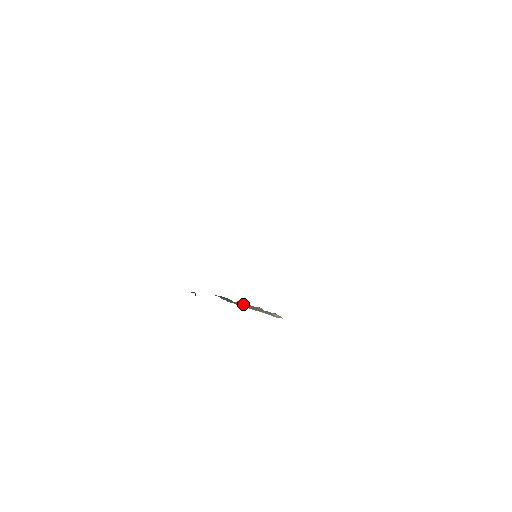
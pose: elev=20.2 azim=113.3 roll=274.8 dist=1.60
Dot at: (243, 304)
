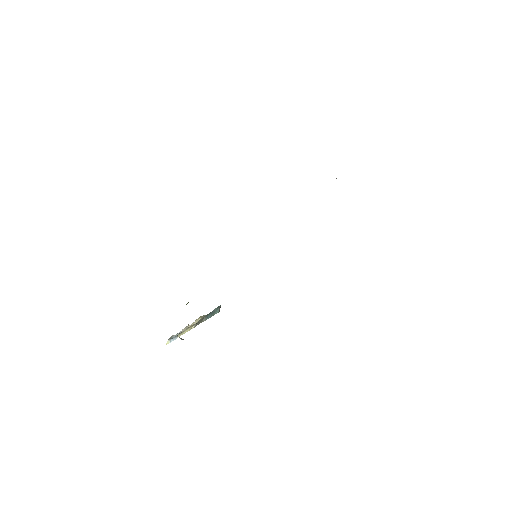
Dot at: occluded
